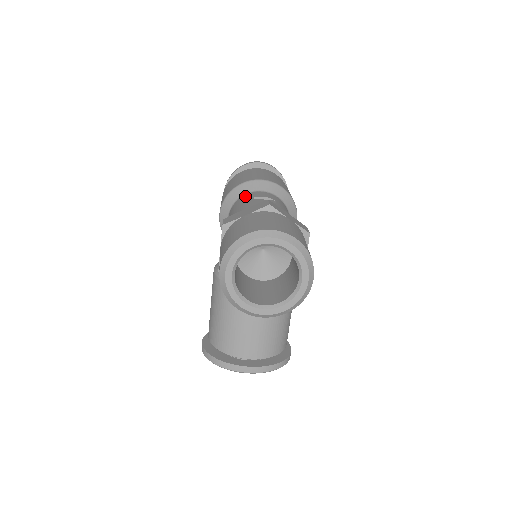
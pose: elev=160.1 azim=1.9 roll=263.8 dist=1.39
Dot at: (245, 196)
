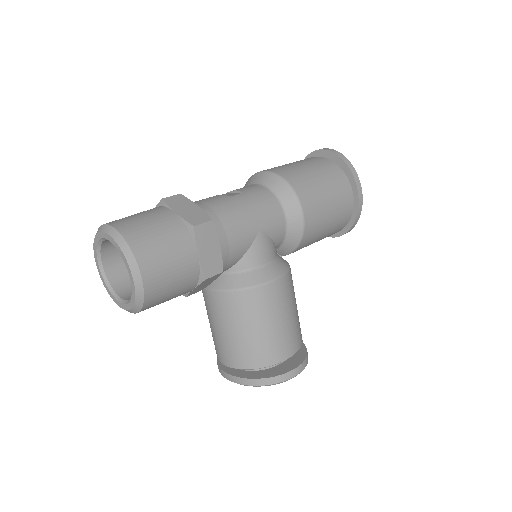
Dot at: occluded
